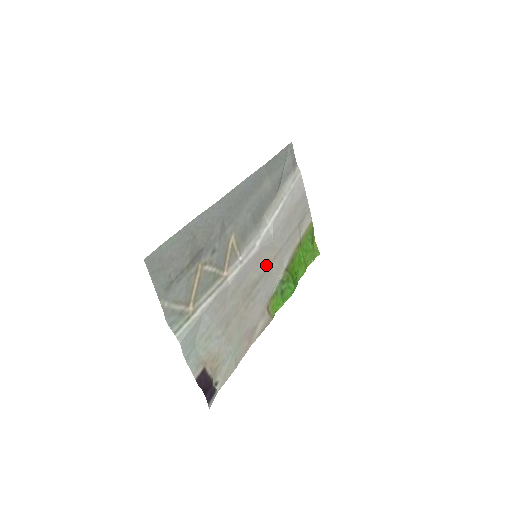
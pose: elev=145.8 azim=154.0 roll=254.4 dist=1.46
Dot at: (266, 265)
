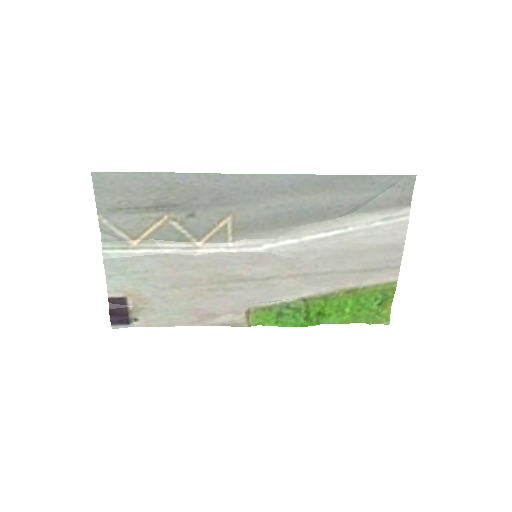
Dot at: (270, 274)
